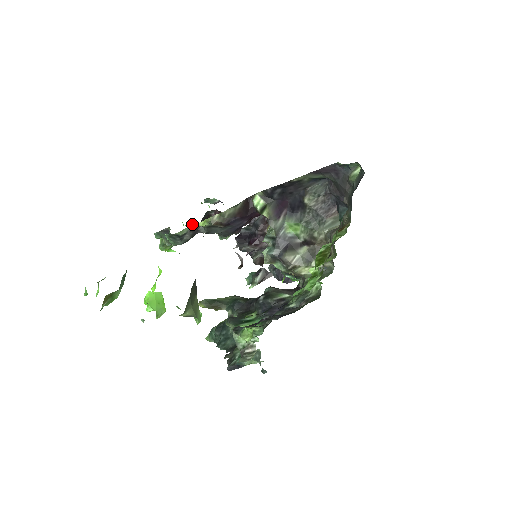
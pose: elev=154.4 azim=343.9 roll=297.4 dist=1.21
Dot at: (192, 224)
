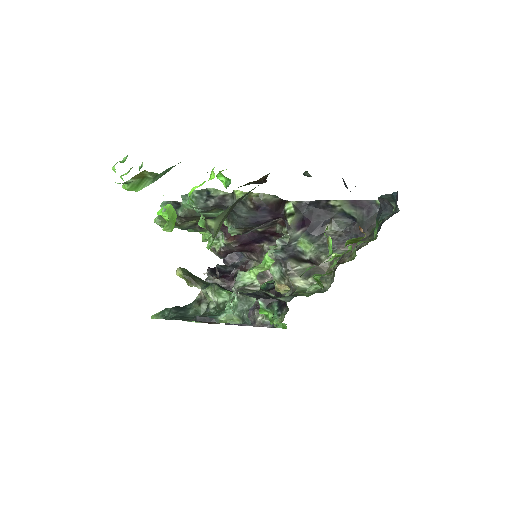
Dot at: (226, 192)
